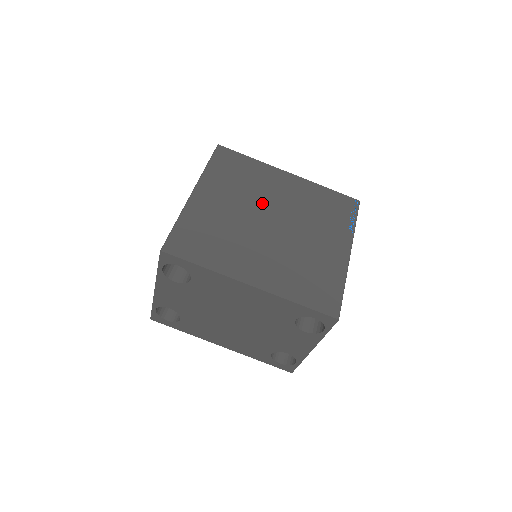
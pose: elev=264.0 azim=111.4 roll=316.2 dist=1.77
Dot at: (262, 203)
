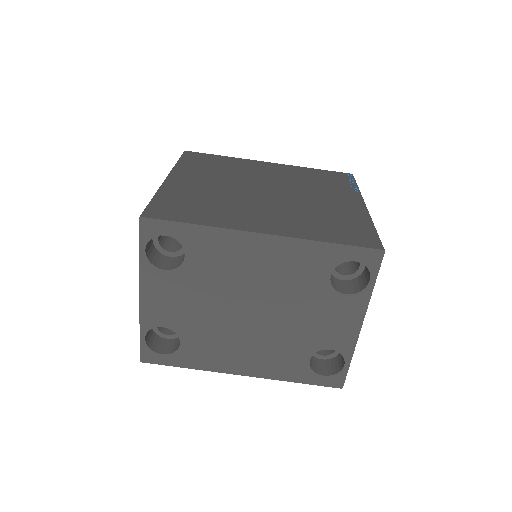
Dot at: (249, 180)
